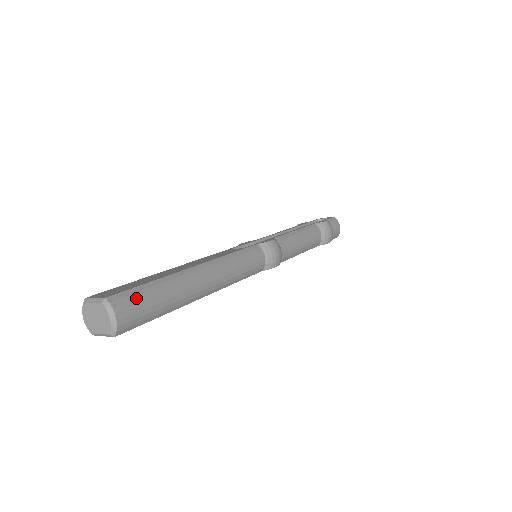
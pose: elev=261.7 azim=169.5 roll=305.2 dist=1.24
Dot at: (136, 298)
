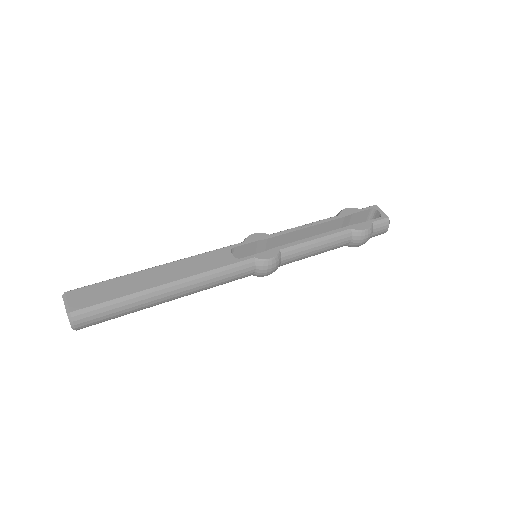
Dot at: (97, 313)
